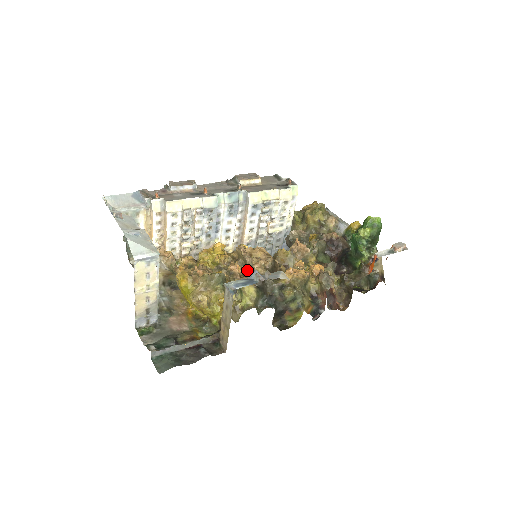
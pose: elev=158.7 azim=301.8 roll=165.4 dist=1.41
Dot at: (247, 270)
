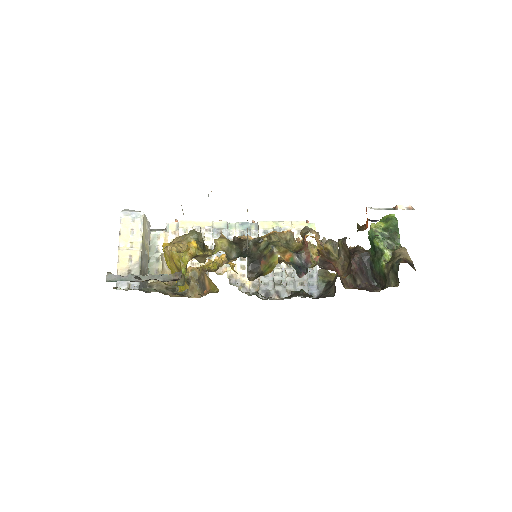
Dot at: occluded
